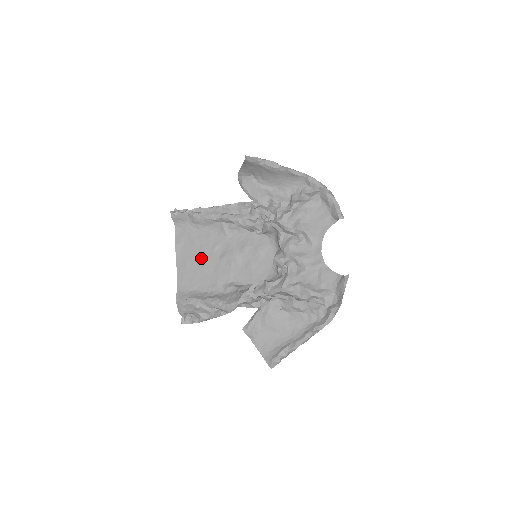
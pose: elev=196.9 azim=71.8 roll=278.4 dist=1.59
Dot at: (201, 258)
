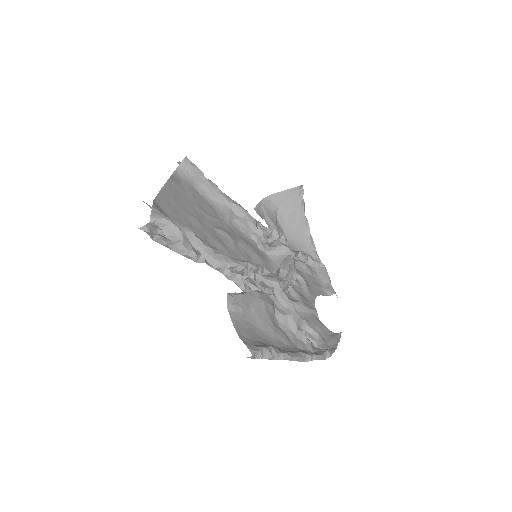
Dot at: (194, 210)
